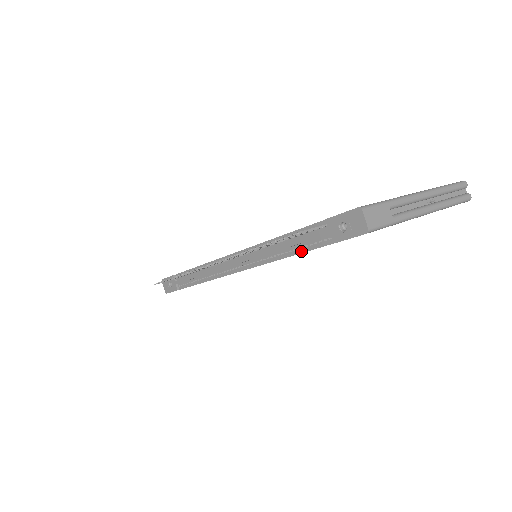
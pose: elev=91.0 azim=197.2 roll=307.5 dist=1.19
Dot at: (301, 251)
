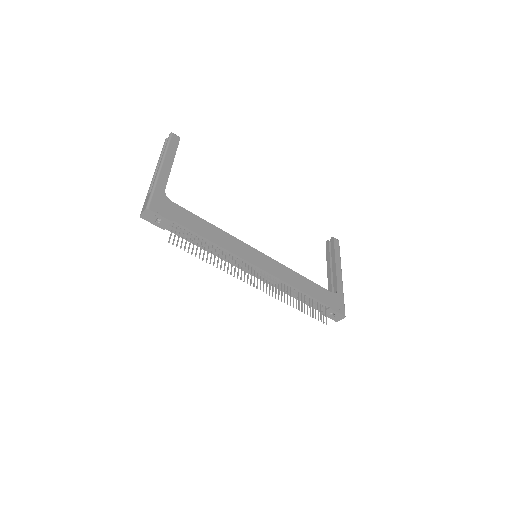
Dot at: occluded
